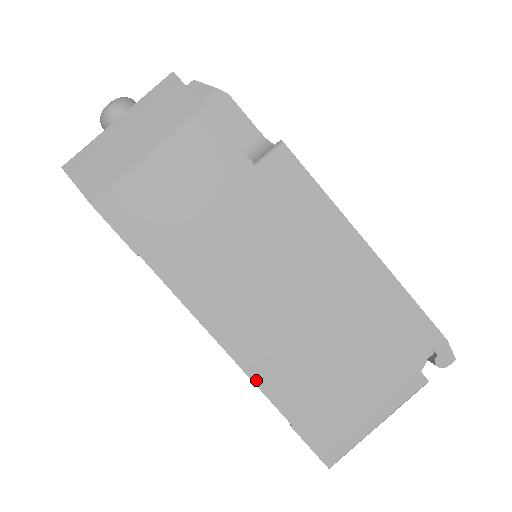
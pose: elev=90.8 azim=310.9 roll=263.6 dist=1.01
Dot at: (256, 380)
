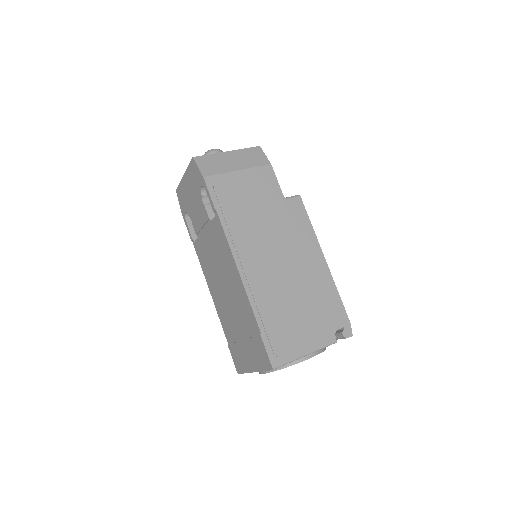
Dot at: (251, 300)
